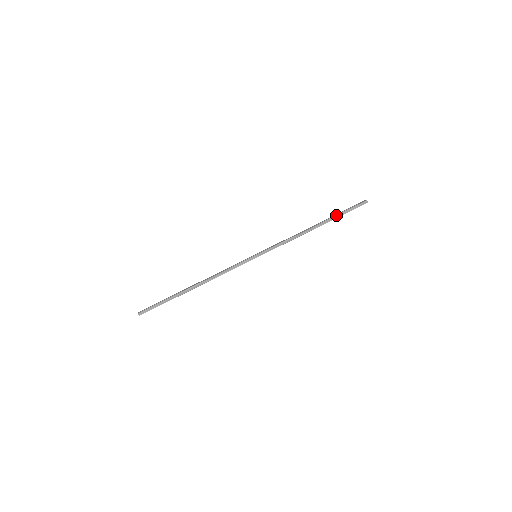
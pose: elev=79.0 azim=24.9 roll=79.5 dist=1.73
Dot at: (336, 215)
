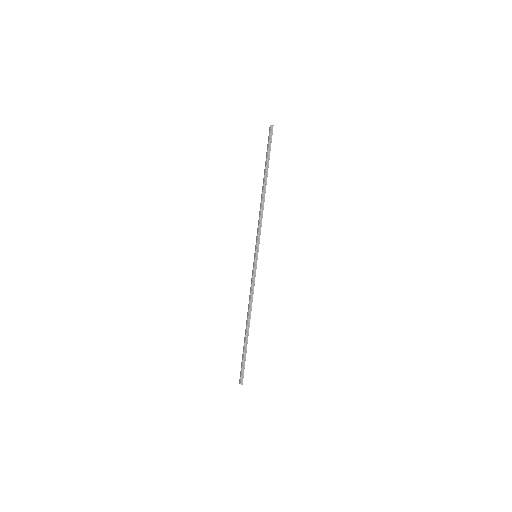
Dot at: (266, 162)
